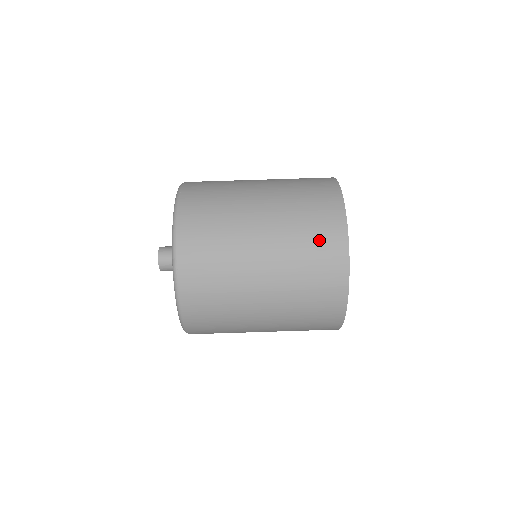
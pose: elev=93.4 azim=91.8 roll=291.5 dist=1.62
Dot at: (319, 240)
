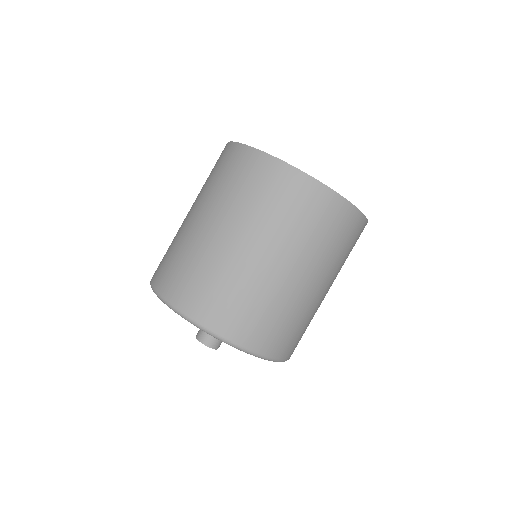
Dot at: (219, 167)
